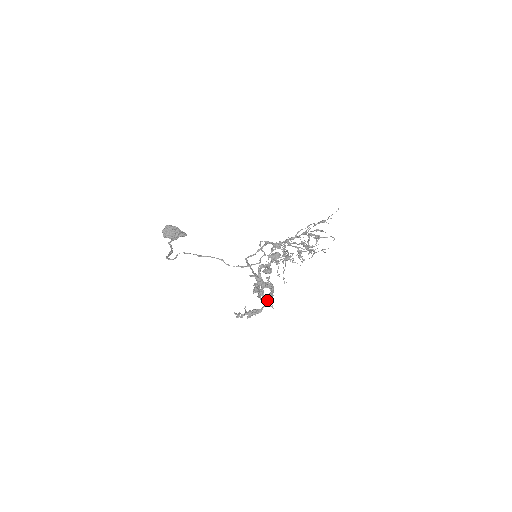
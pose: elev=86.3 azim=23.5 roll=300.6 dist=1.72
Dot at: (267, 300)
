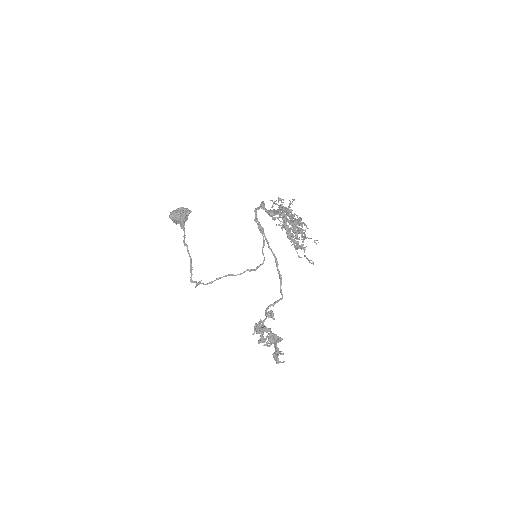
Dot at: (276, 359)
